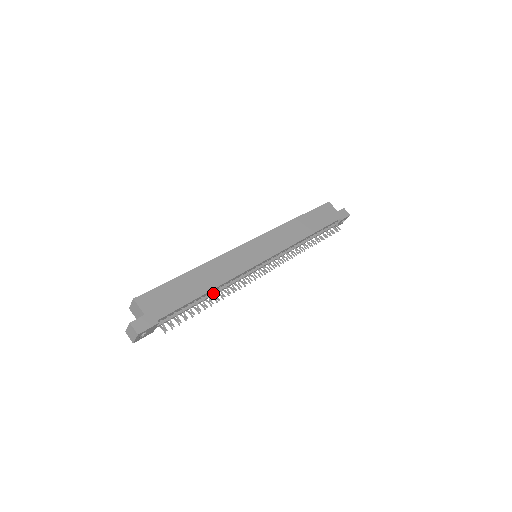
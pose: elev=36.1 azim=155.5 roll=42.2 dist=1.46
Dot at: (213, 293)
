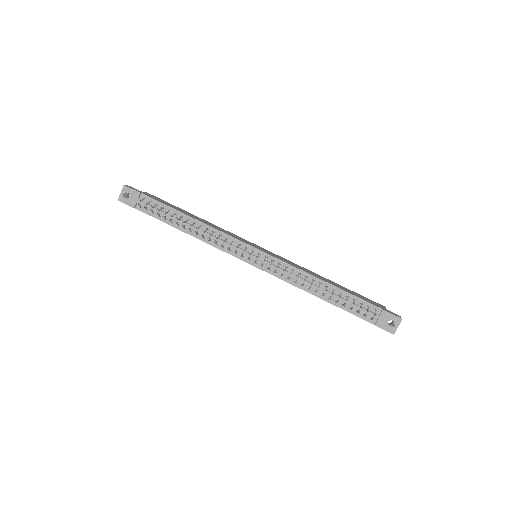
Dot at: (193, 225)
